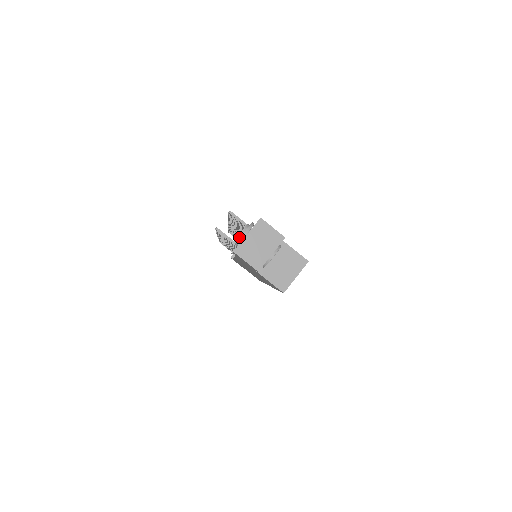
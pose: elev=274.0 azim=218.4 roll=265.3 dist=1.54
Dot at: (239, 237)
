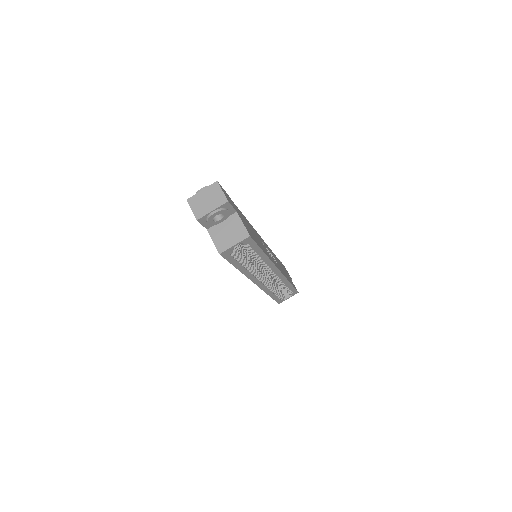
Dot at: occluded
